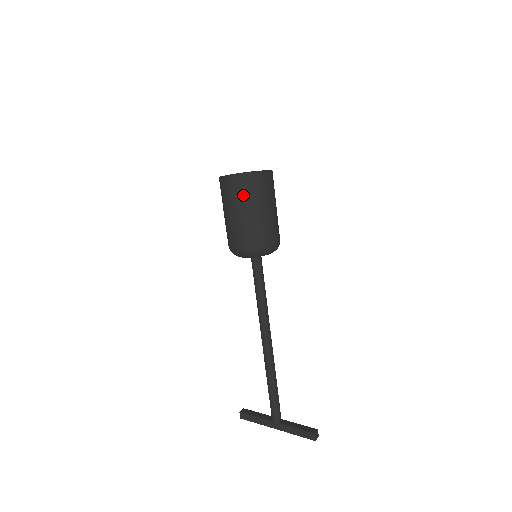
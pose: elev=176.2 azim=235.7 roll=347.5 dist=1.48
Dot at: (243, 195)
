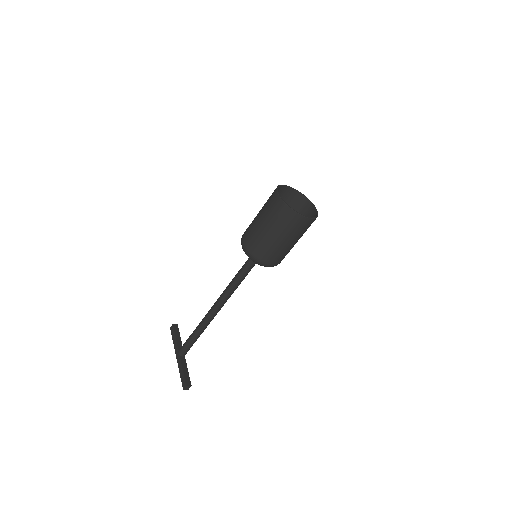
Dot at: (274, 215)
